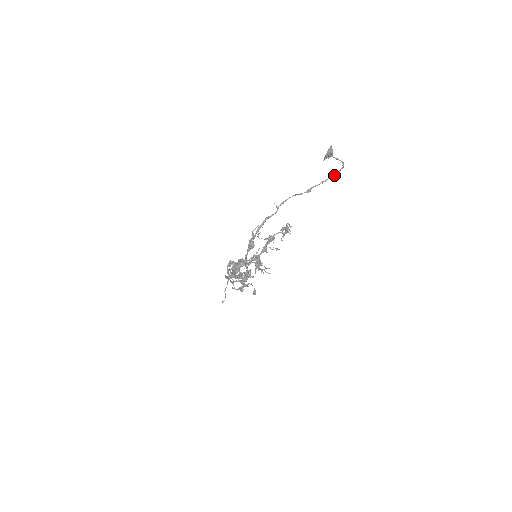
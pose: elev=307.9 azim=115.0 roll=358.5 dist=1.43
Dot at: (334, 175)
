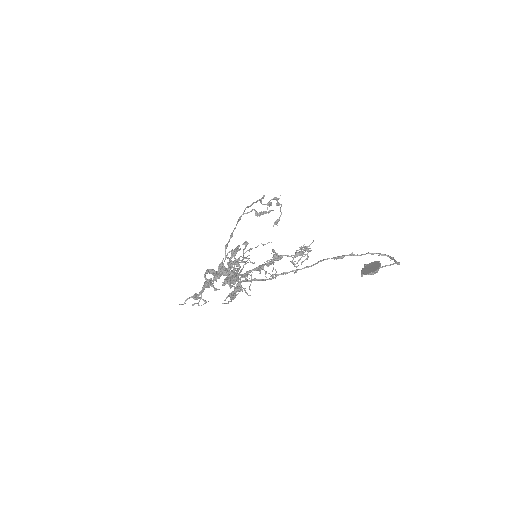
Dot at: (387, 255)
